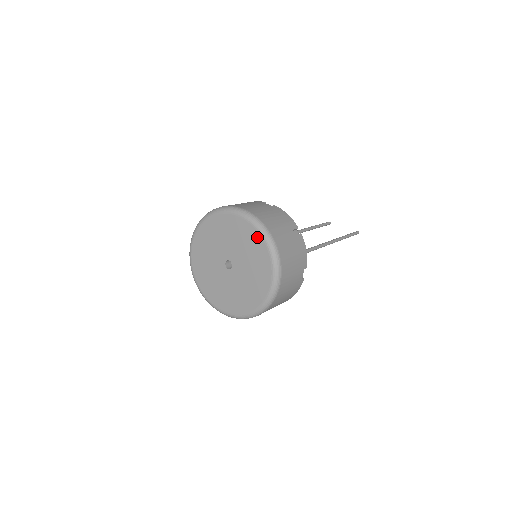
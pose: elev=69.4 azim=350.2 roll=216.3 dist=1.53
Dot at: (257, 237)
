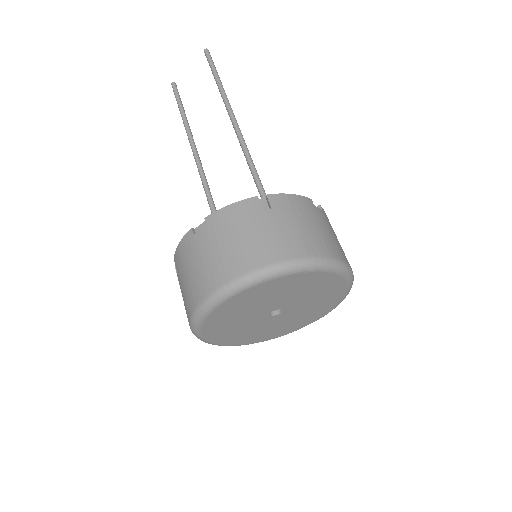
Dot at: (275, 283)
